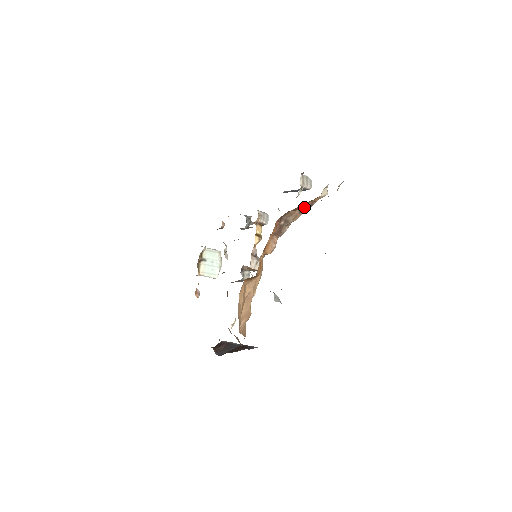
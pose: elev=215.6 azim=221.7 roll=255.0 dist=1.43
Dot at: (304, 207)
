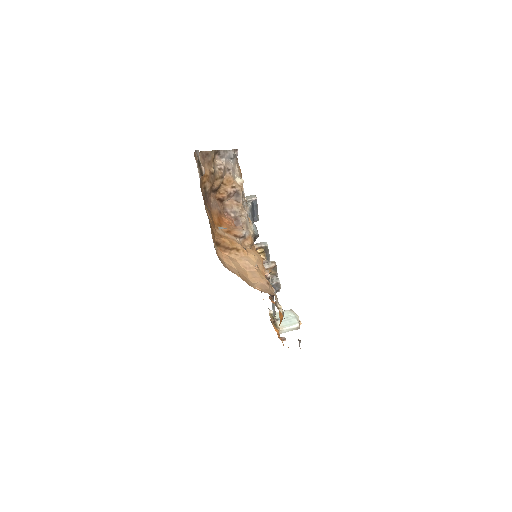
Dot at: (235, 196)
